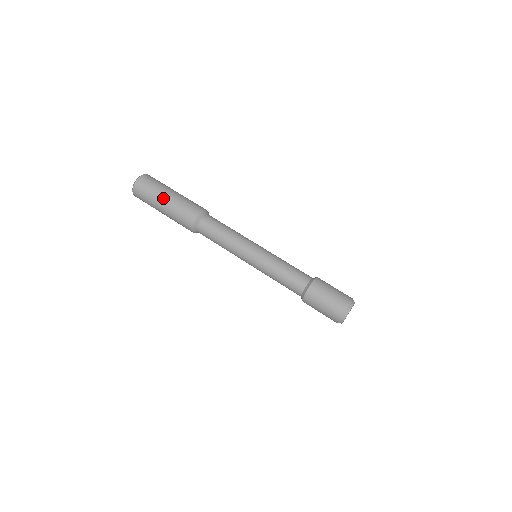
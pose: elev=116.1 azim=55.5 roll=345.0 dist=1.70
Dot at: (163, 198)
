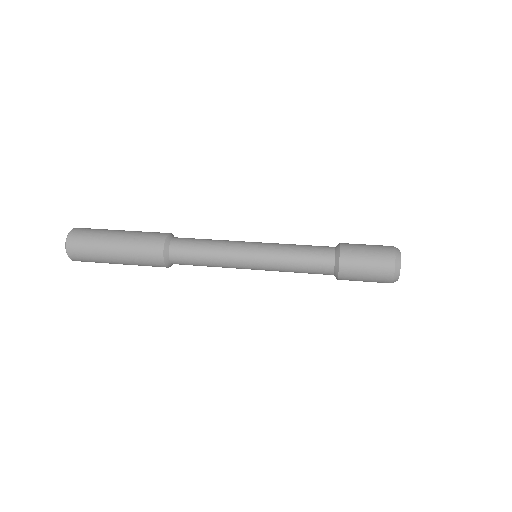
Dot at: occluded
